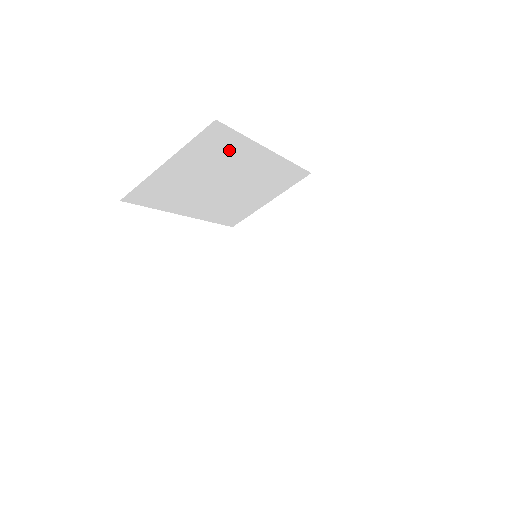
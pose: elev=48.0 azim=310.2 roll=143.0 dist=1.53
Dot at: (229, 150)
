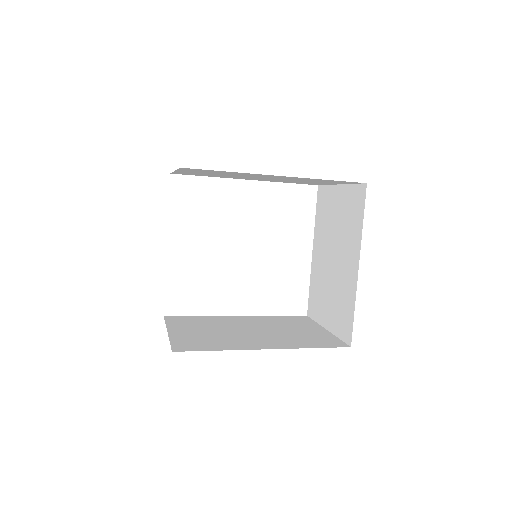
Dot at: occluded
